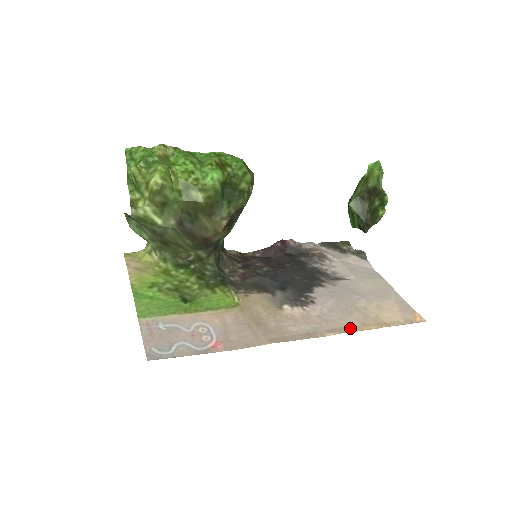
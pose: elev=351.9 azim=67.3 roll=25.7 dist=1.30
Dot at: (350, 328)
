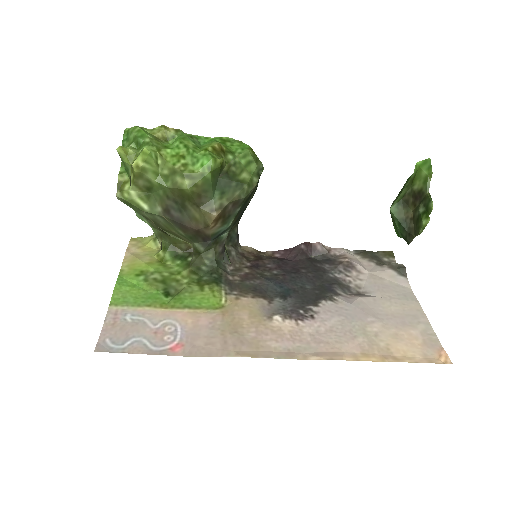
Dot at: (344, 355)
